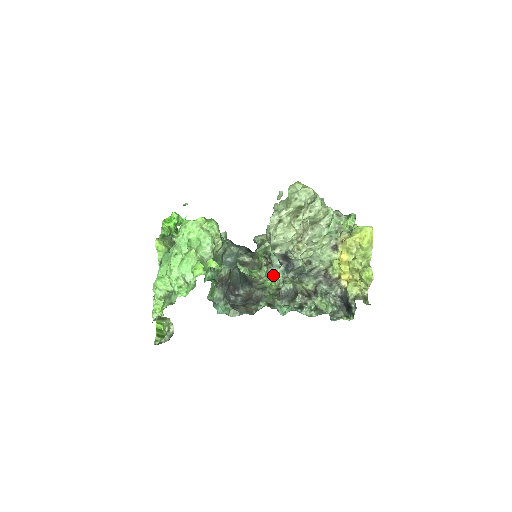
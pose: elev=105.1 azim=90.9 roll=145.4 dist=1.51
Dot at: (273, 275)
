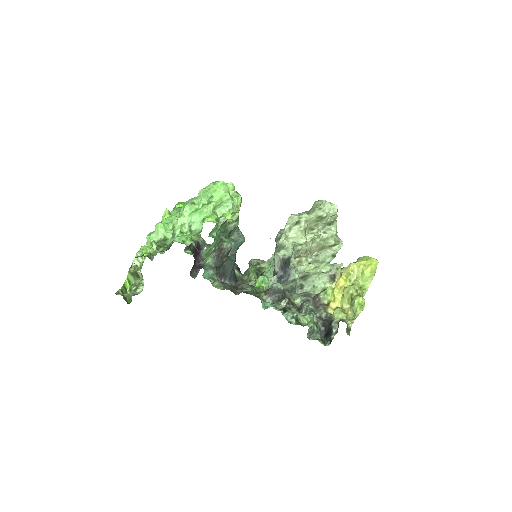
Dot at: (265, 278)
